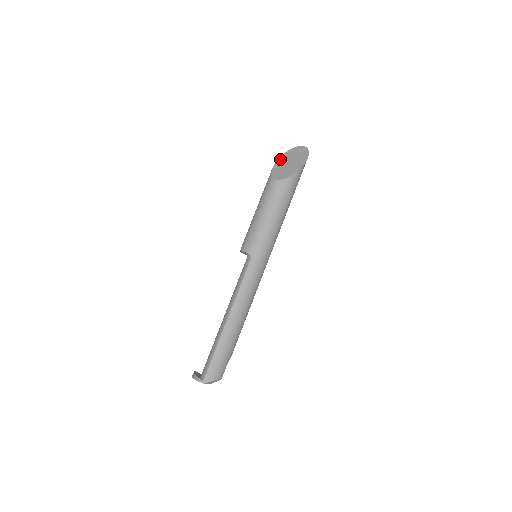
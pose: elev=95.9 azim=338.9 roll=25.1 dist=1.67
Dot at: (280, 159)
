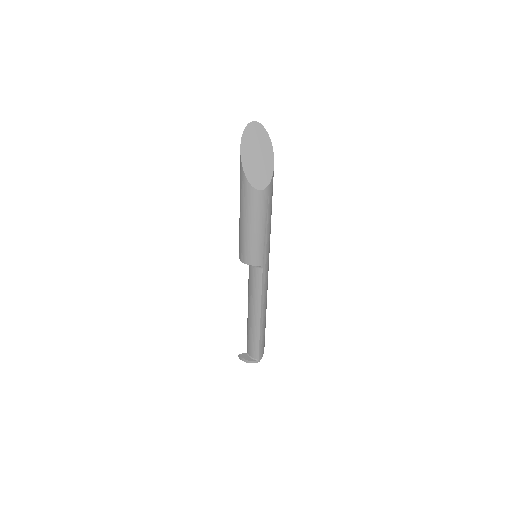
Dot at: (243, 155)
